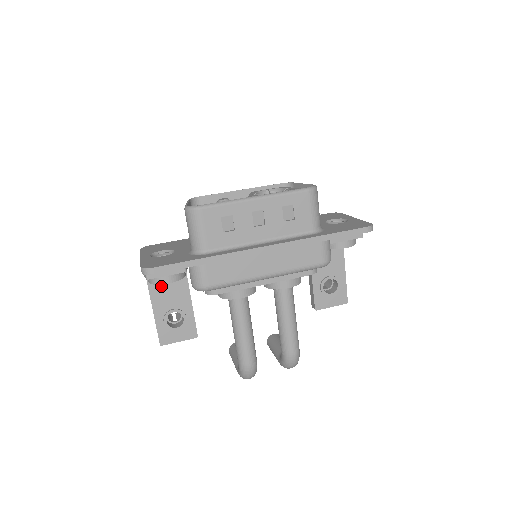
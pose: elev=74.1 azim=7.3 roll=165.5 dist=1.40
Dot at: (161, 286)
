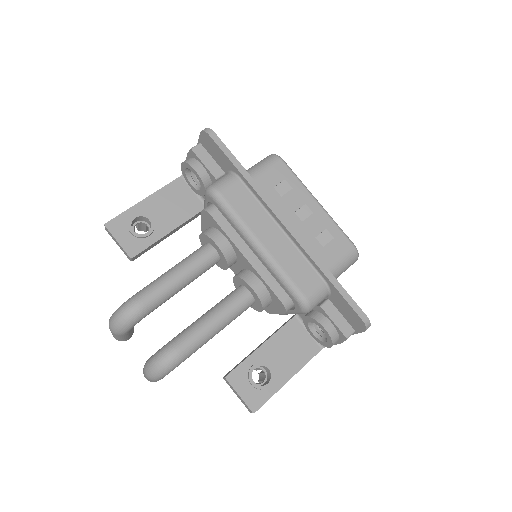
Dot at: (170, 198)
